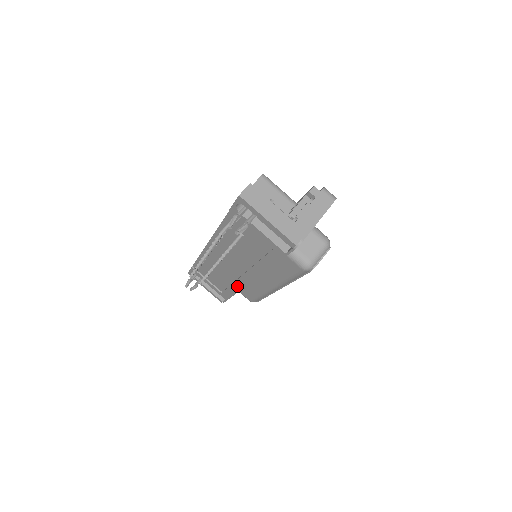
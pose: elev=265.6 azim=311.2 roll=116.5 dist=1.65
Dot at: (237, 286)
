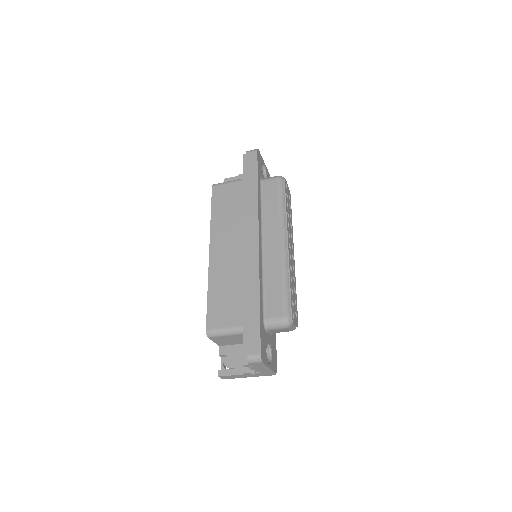
Dot at: occluded
